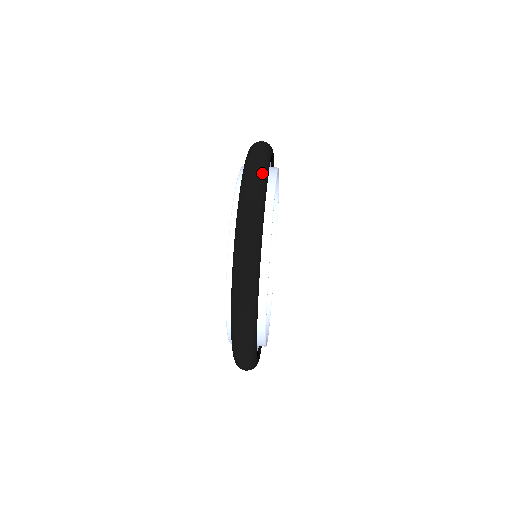
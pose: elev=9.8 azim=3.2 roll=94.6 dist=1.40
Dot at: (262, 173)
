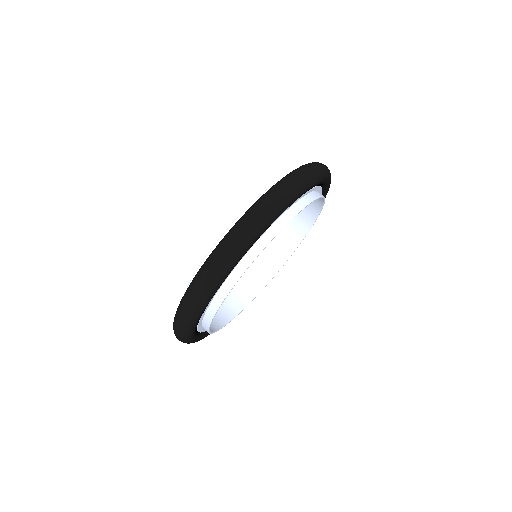
Dot at: (317, 174)
